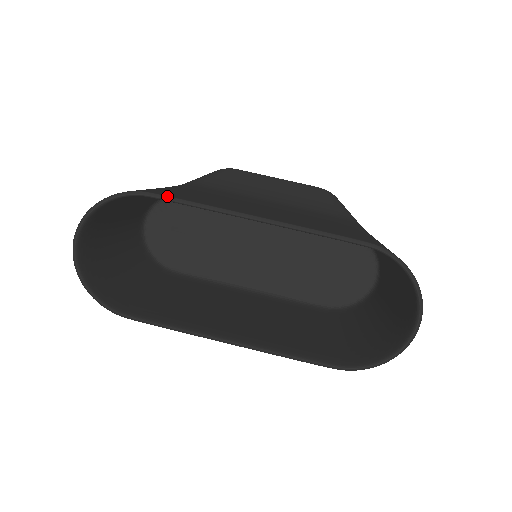
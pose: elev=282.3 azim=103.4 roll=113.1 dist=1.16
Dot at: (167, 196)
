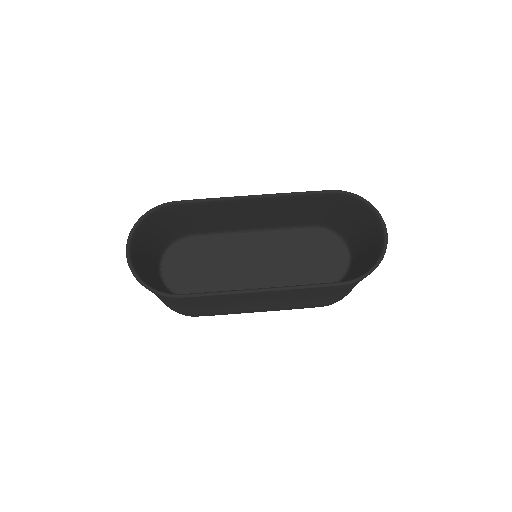
Dot at: (188, 200)
